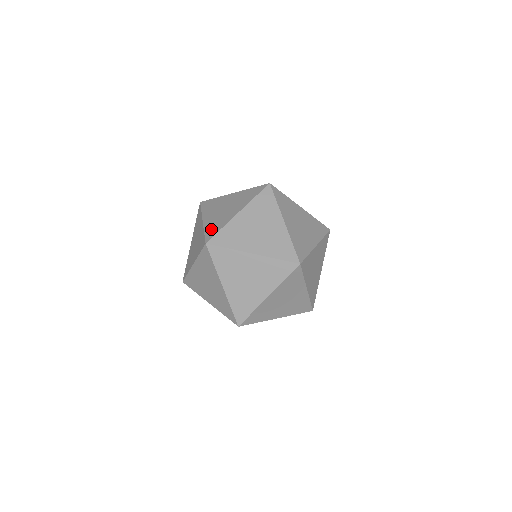
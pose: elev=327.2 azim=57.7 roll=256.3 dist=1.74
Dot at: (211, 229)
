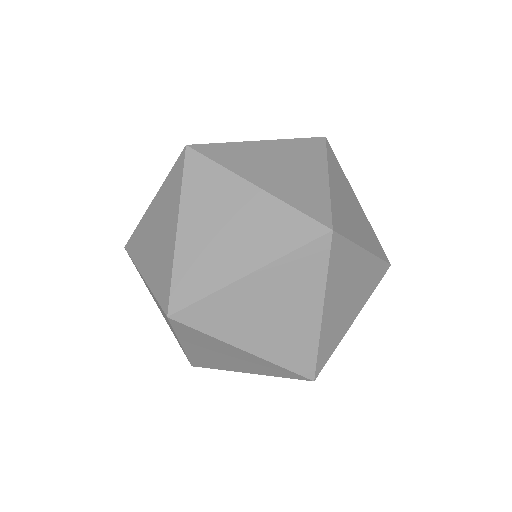
Dot at: (186, 279)
